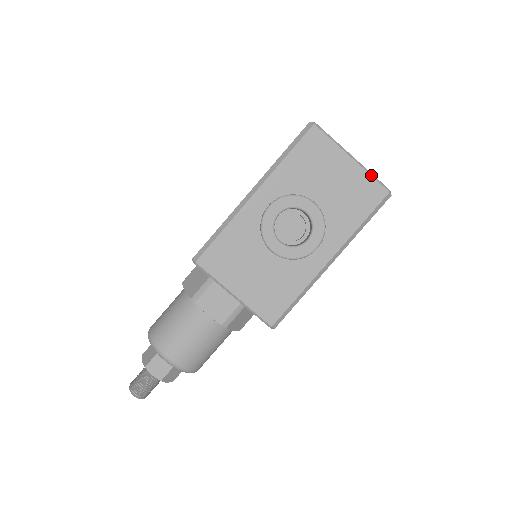
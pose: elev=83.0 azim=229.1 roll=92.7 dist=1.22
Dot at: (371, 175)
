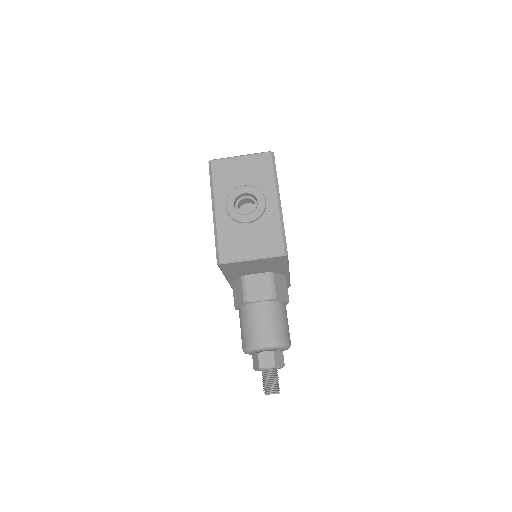
Dot at: (256, 154)
